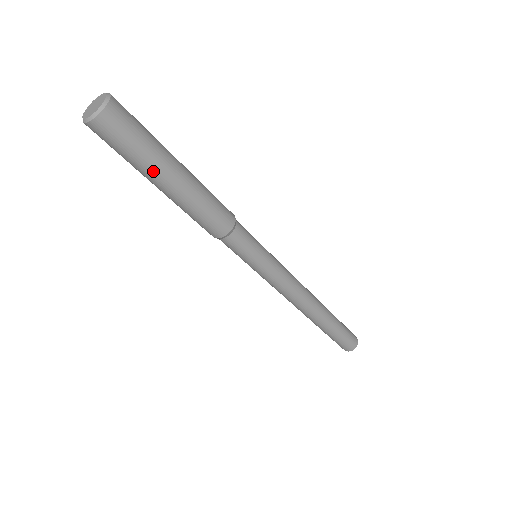
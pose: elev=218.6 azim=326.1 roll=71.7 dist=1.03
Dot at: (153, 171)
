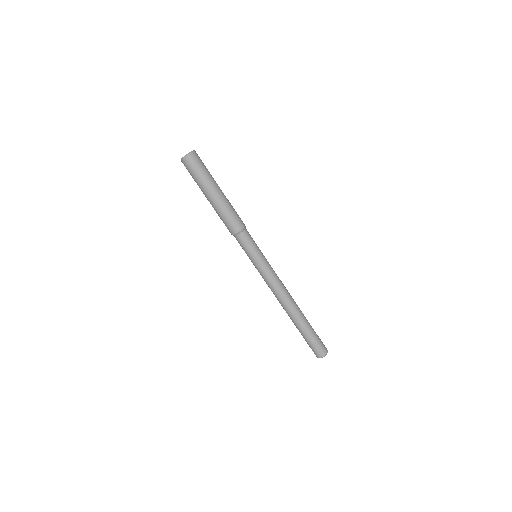
Dot at: (208, 185)
